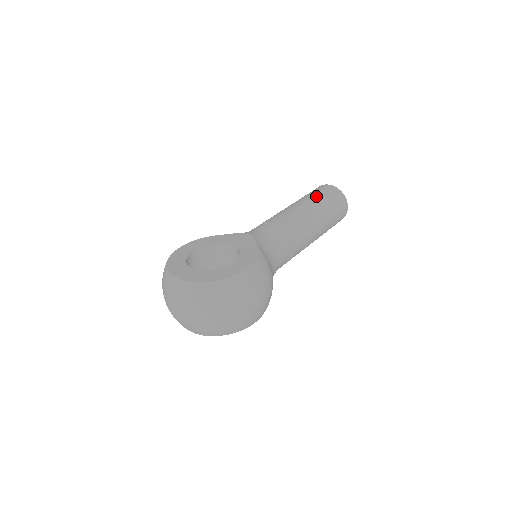
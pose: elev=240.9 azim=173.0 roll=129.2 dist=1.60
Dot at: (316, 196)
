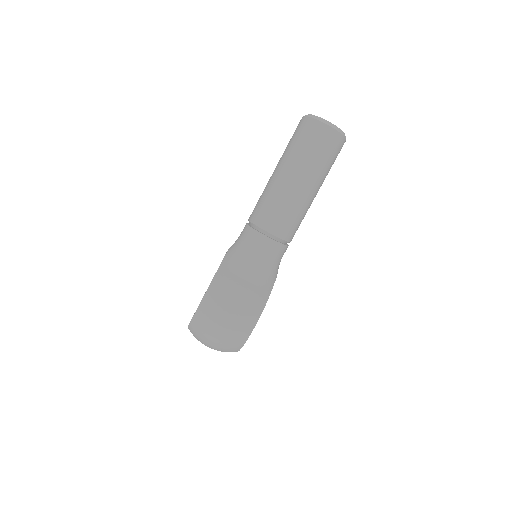
Dot at: (285, 150)
